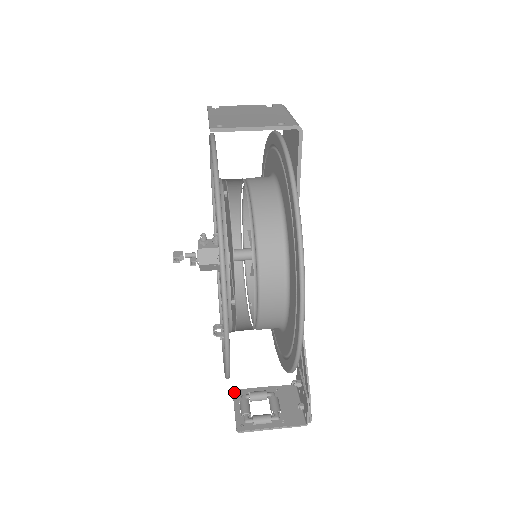
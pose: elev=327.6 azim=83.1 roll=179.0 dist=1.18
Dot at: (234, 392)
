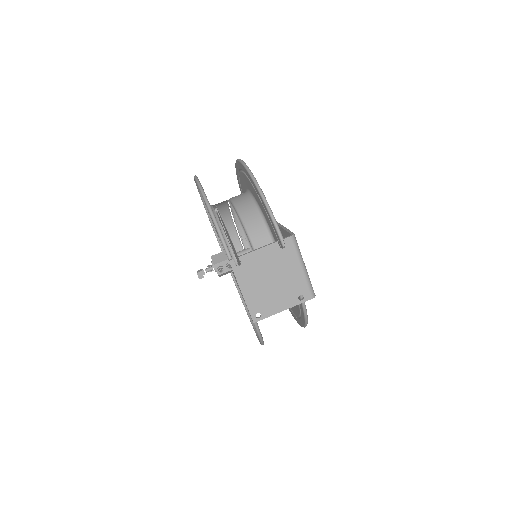
Dot at: occluded
